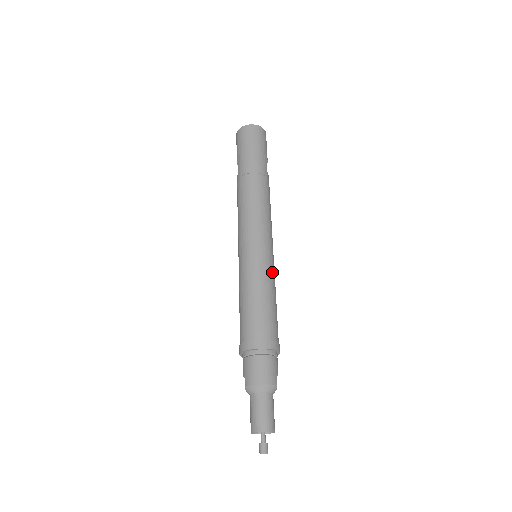
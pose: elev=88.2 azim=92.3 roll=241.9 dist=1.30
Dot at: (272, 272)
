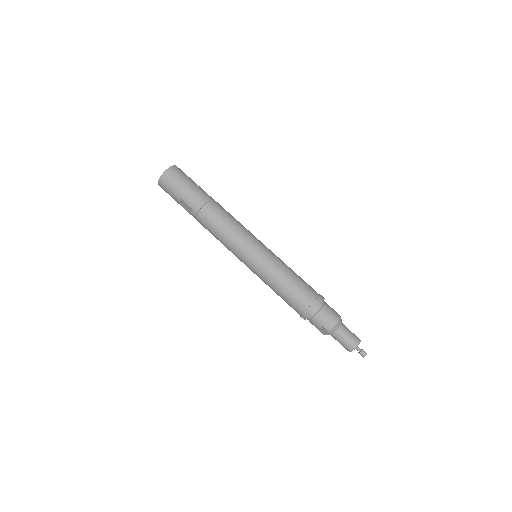
Dot at: (278, 258)
